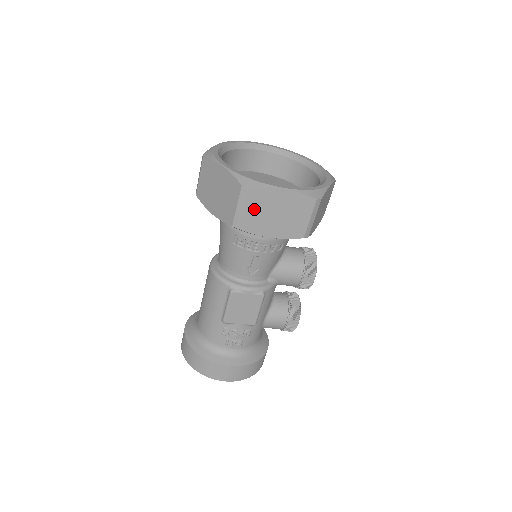
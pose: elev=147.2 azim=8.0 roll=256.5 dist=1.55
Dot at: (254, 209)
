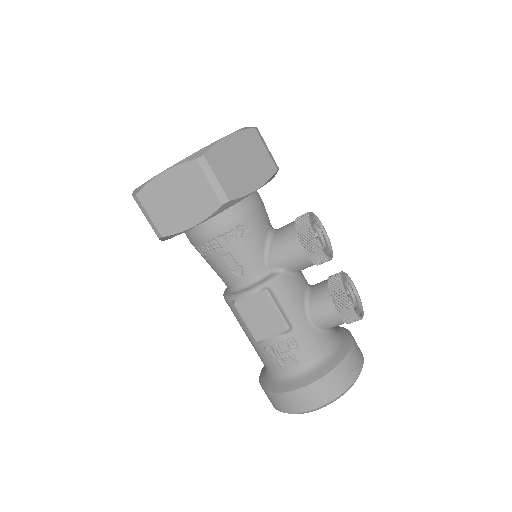
Dot at: (157, 210)
